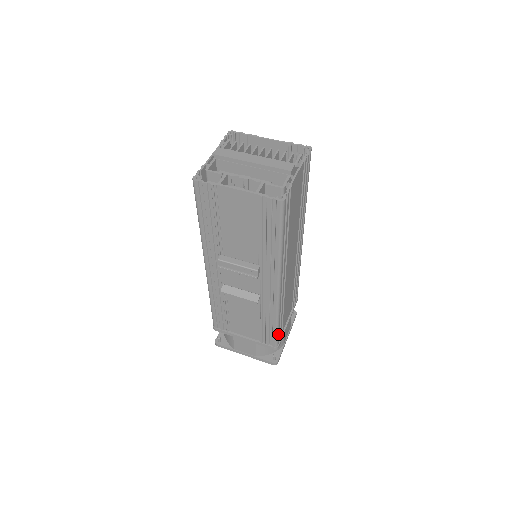
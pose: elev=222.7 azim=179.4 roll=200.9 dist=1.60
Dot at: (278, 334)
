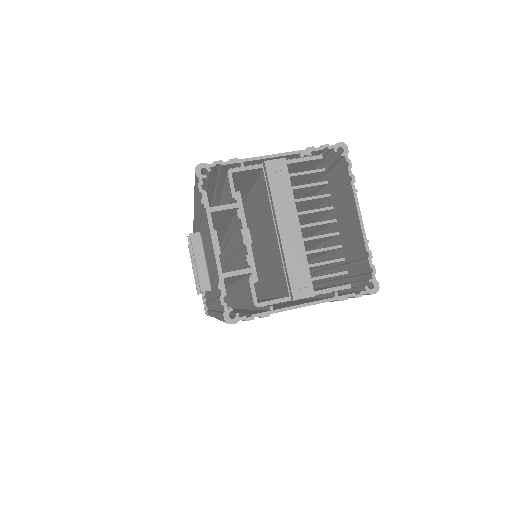
Dot at: occluded
